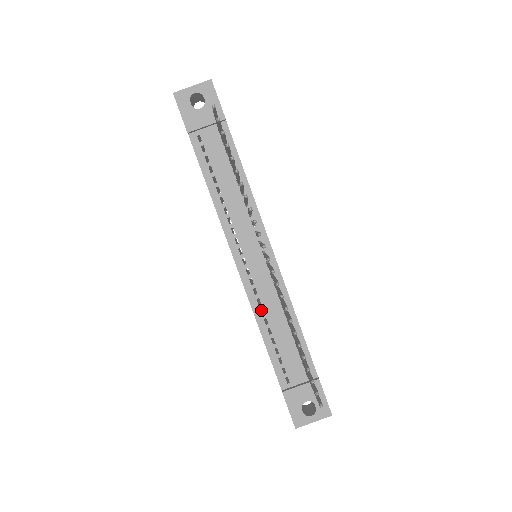
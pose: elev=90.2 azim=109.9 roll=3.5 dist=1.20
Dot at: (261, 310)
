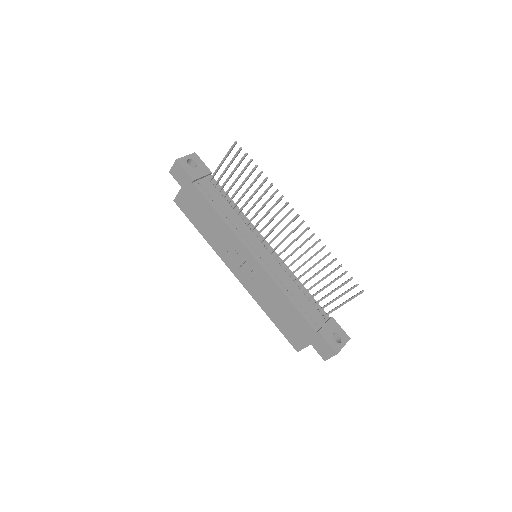
Dot at: occluded
